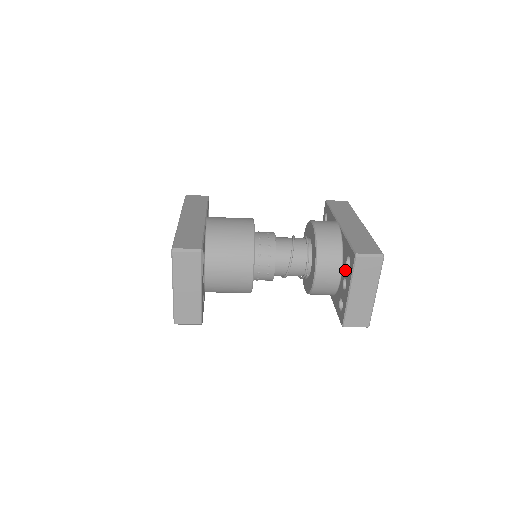
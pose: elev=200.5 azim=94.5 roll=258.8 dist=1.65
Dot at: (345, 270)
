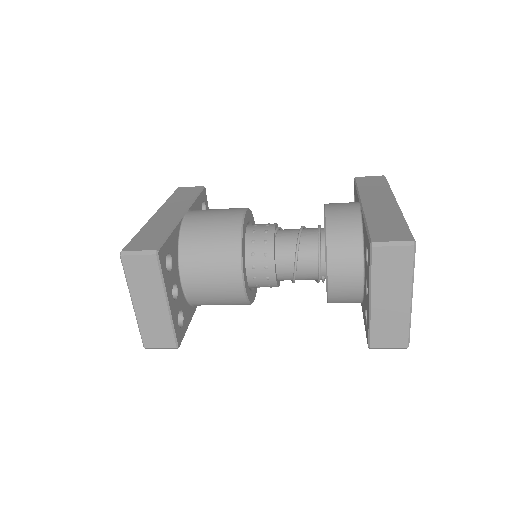
Dot at: (366, 268)
